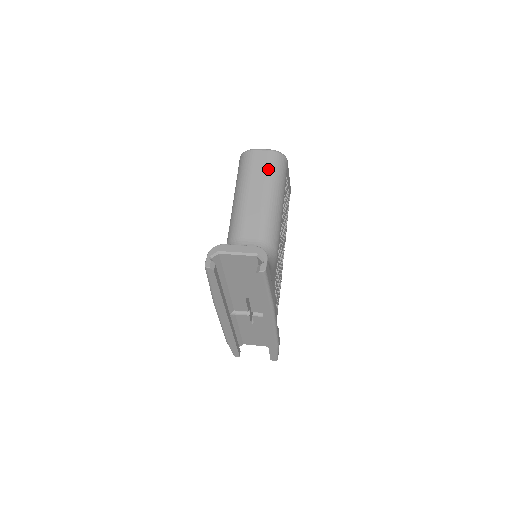
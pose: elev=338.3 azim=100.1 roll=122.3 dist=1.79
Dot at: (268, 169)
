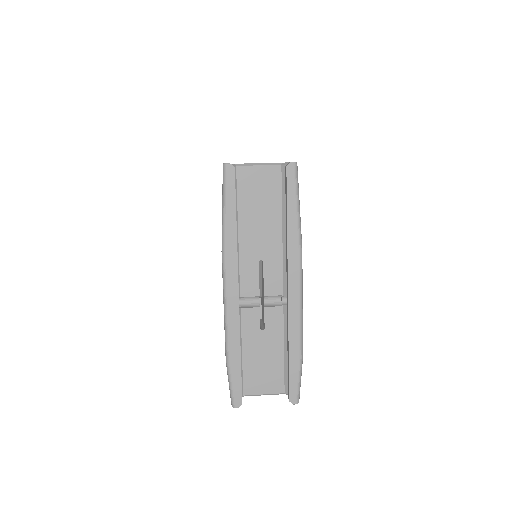
Dot at: occluded
